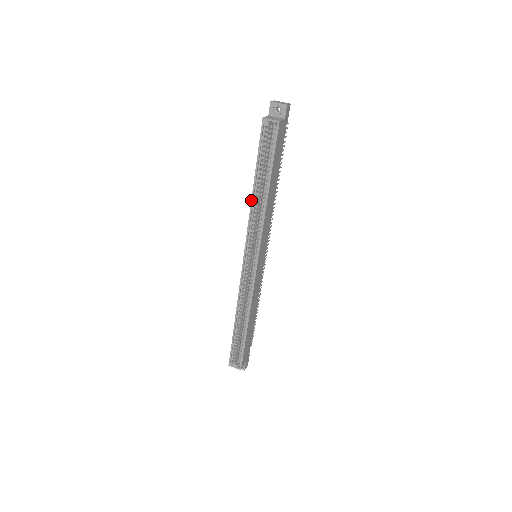
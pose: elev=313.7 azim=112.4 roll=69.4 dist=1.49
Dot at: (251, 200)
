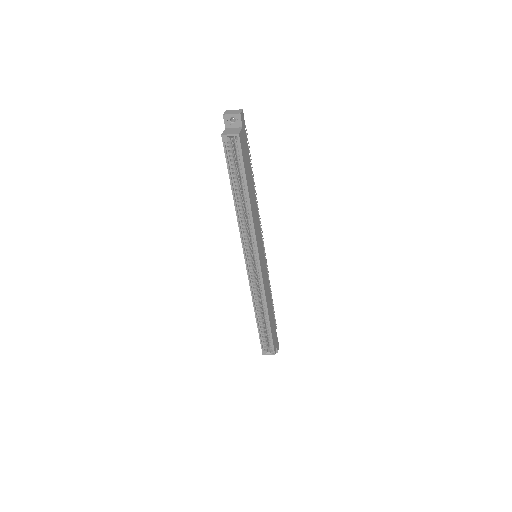
Dot at: occluded
